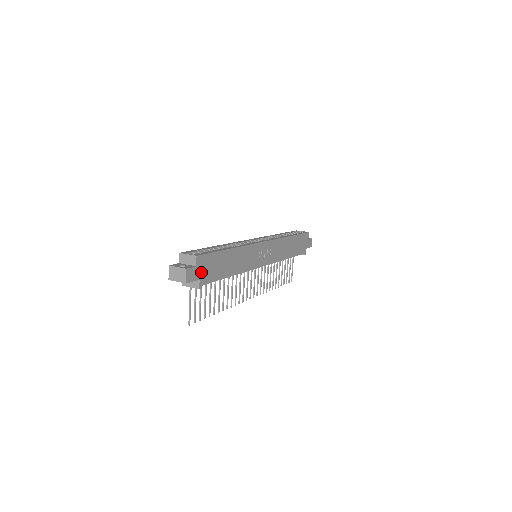
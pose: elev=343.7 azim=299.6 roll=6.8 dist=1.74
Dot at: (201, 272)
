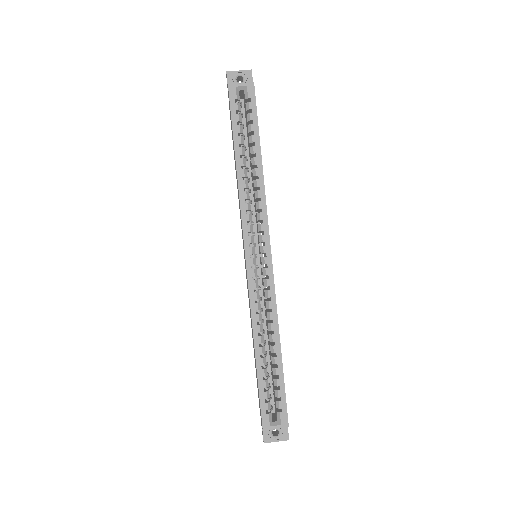
Dot at: occluded
